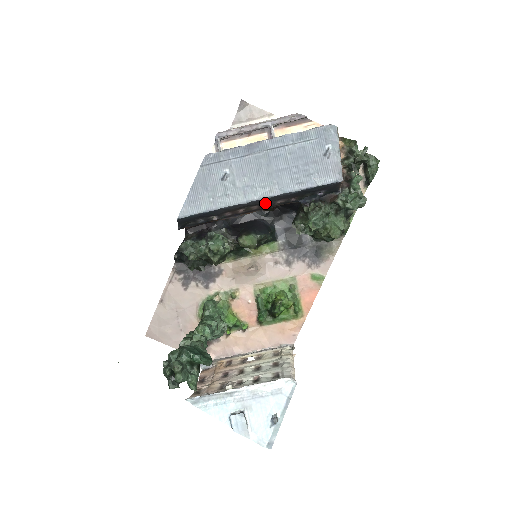
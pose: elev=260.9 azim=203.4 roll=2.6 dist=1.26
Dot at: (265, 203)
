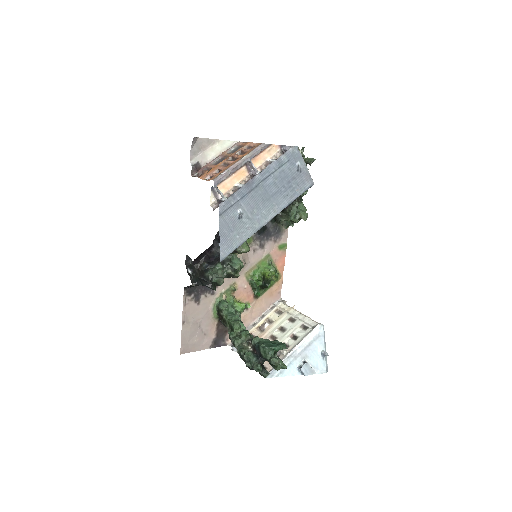
Dot at: occluded
